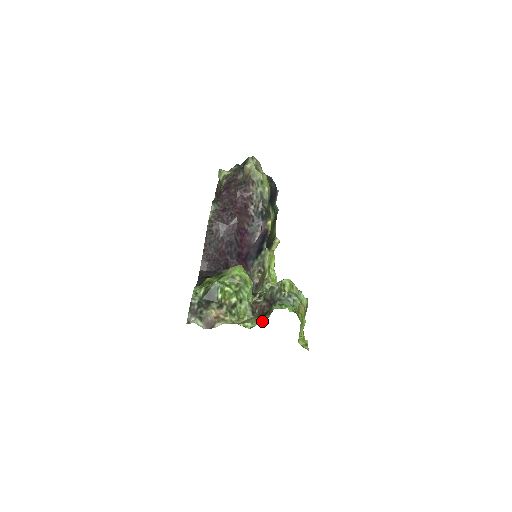
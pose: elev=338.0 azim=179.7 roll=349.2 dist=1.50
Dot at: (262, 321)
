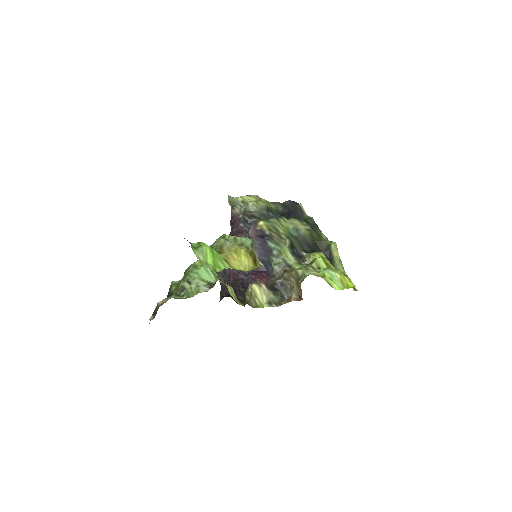
Dot at: occluded
